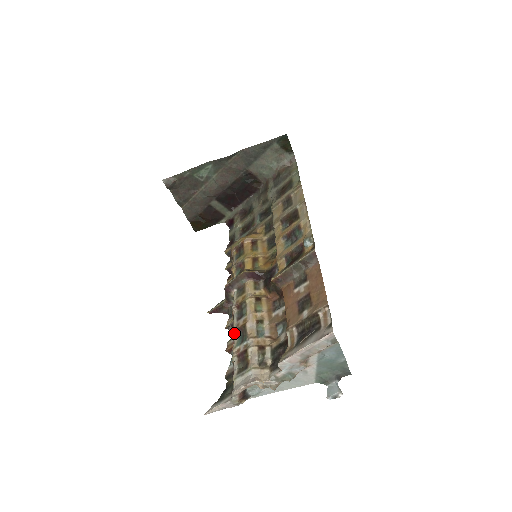
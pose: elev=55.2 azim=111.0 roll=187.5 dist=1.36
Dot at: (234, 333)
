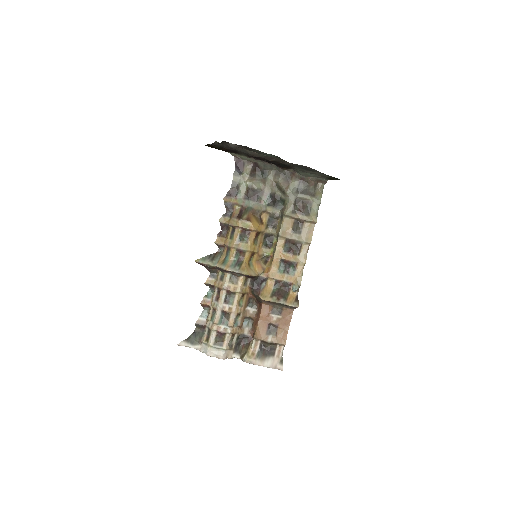
Dot at: (219, 310)
